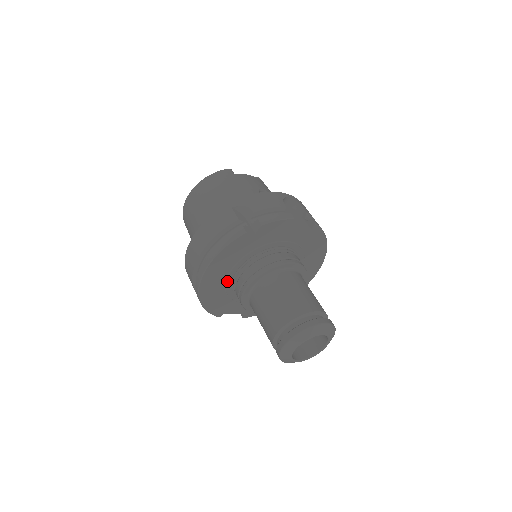
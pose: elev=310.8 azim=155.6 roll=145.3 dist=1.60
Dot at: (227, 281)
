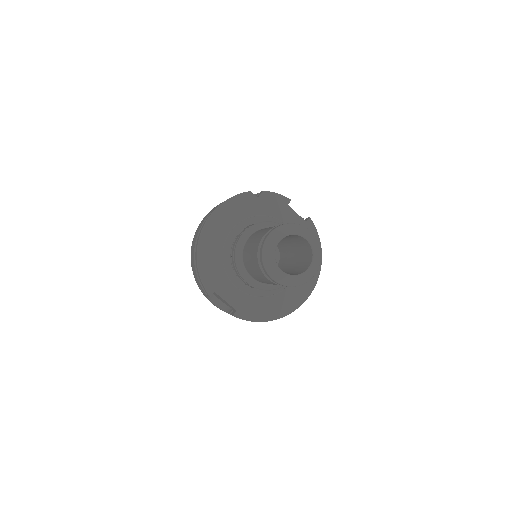
Dot at: (226, 242)
